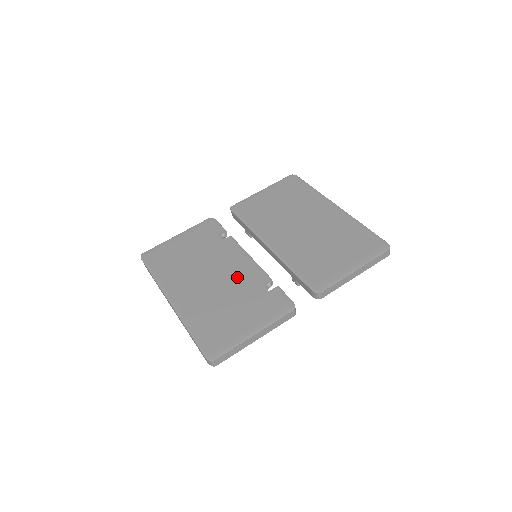
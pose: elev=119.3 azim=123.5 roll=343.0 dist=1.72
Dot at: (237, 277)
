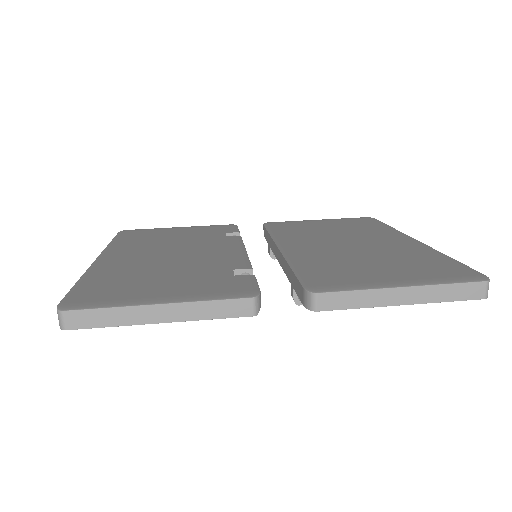
Dot at: (206, 258)
